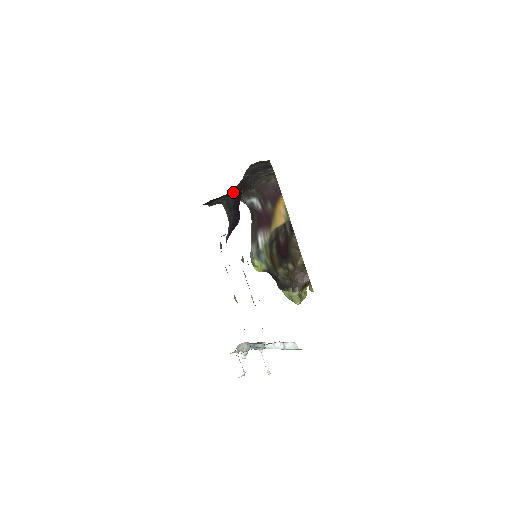
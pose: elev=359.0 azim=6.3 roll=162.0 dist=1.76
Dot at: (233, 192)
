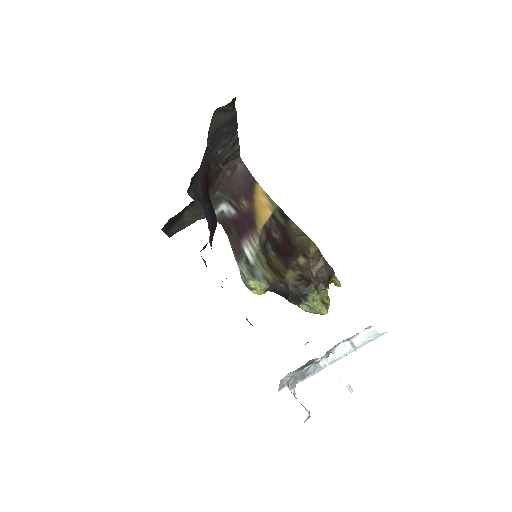
Dot at: (198, 177)
